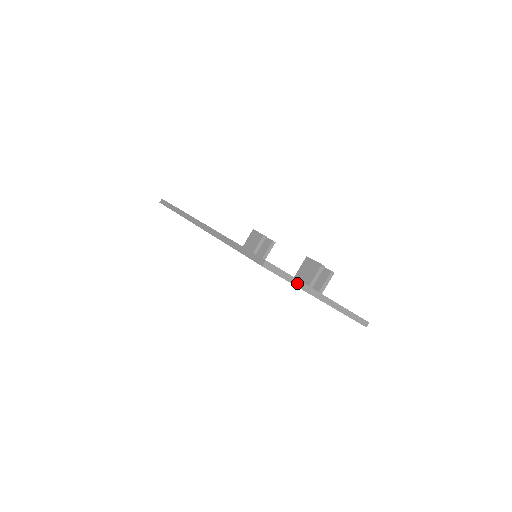
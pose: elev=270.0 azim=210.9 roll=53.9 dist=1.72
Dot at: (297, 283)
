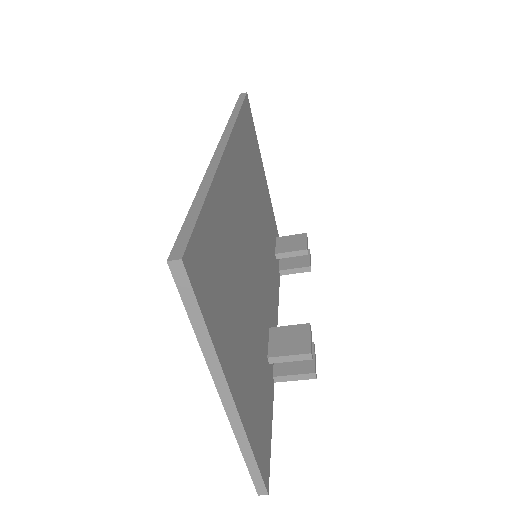
Dot at: (206, 345)
